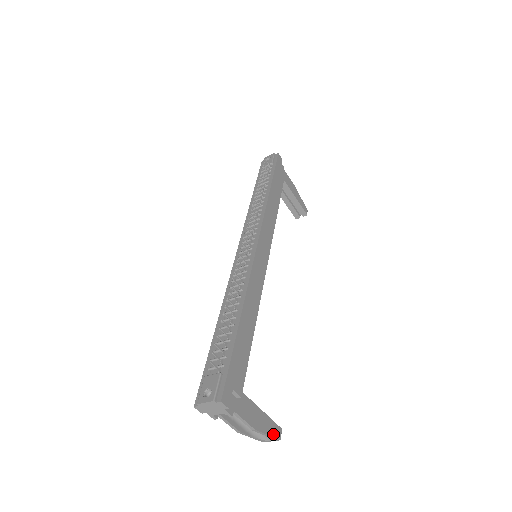
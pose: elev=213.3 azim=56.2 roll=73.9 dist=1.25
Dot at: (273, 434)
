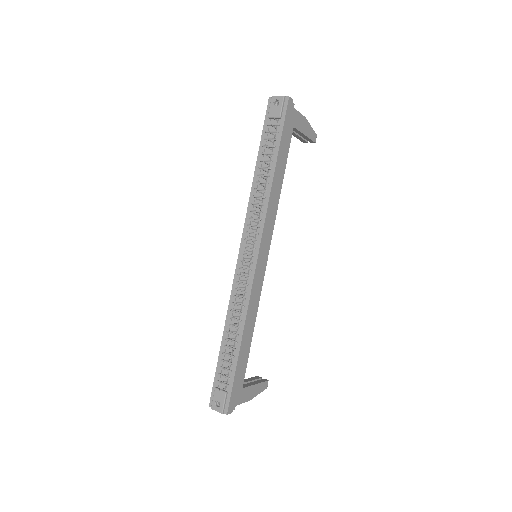
Dot at: (262, 390)
